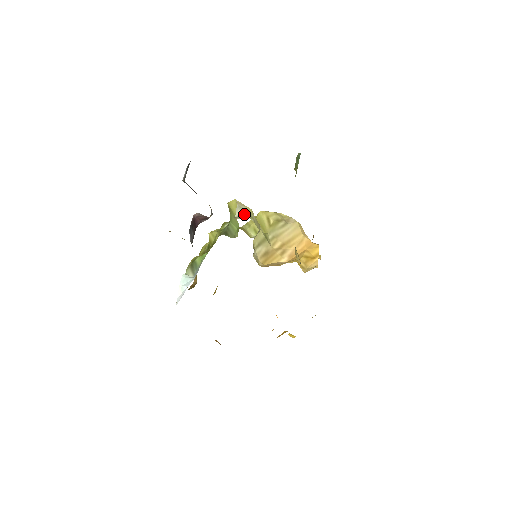
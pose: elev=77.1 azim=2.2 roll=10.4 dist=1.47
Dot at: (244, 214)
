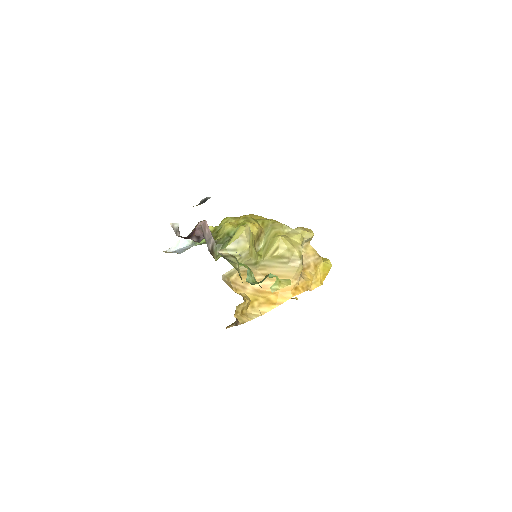
Dot at: (234, 251)
